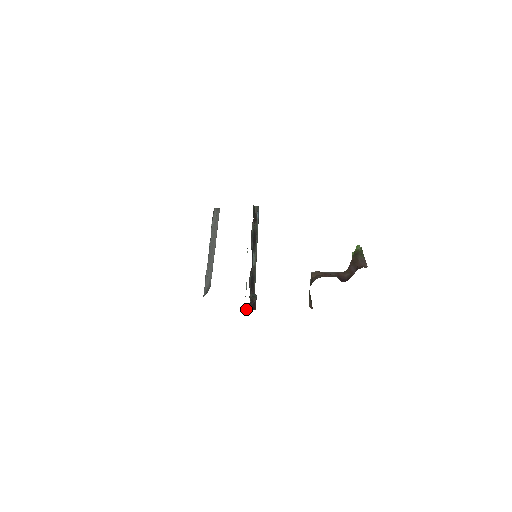
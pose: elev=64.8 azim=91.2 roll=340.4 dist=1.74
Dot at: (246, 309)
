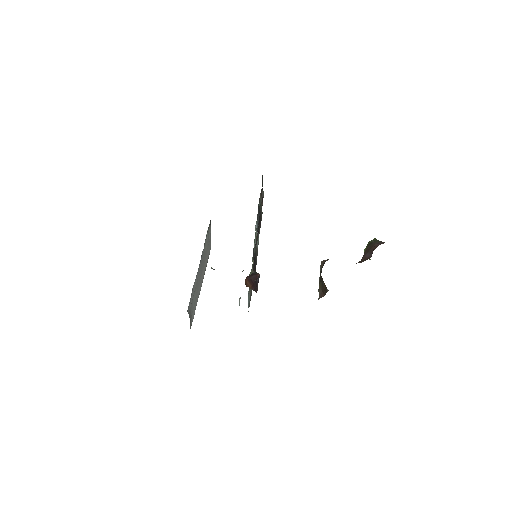
Dot at: (247, 283)
